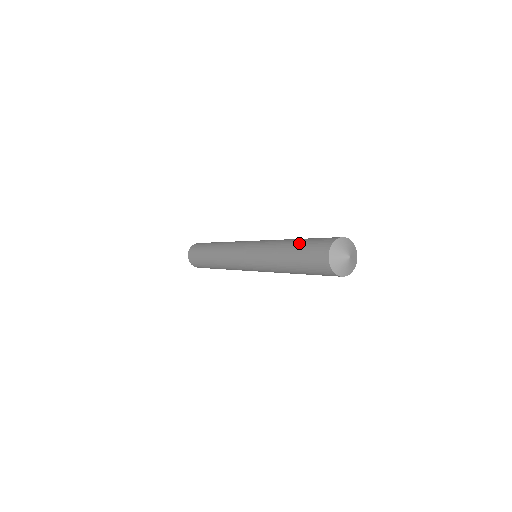
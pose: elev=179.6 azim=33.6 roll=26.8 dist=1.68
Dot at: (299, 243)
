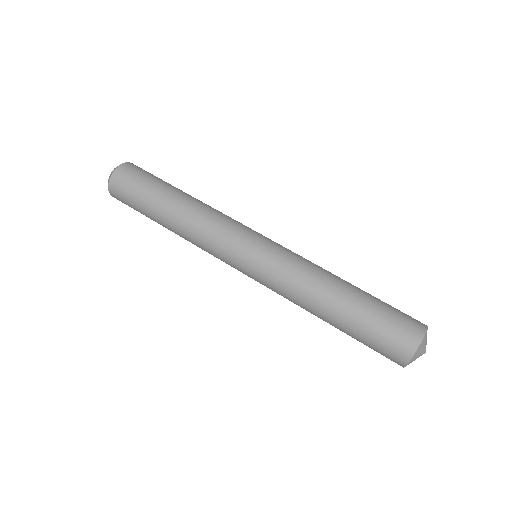
Dot at: (348, 332)
